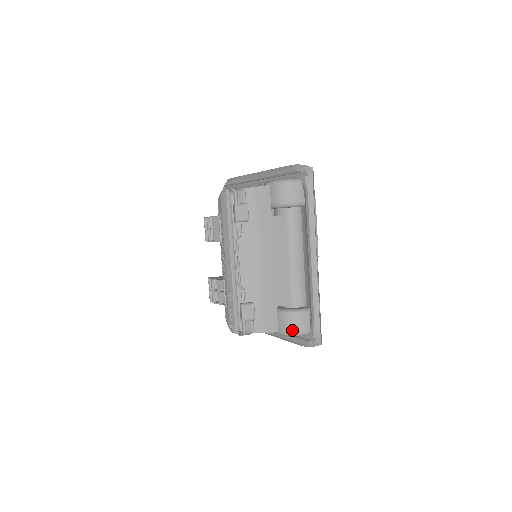
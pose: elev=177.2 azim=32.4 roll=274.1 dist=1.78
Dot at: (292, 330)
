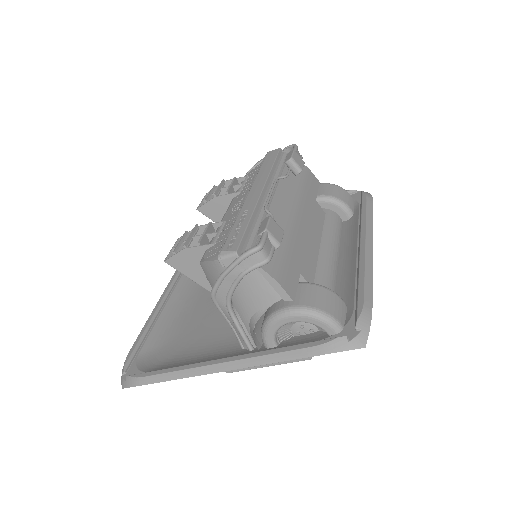
Dot at: (321, 306)
